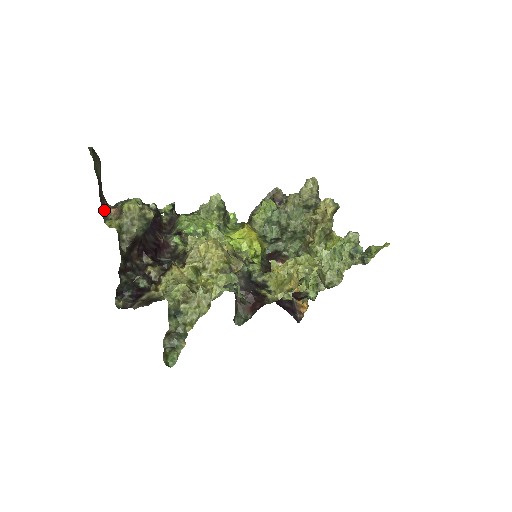
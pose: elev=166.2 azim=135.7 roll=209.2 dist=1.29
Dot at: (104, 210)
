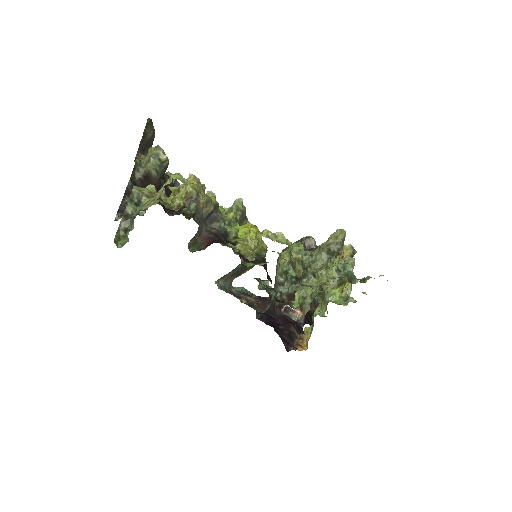
Dot at: (139, 155)
